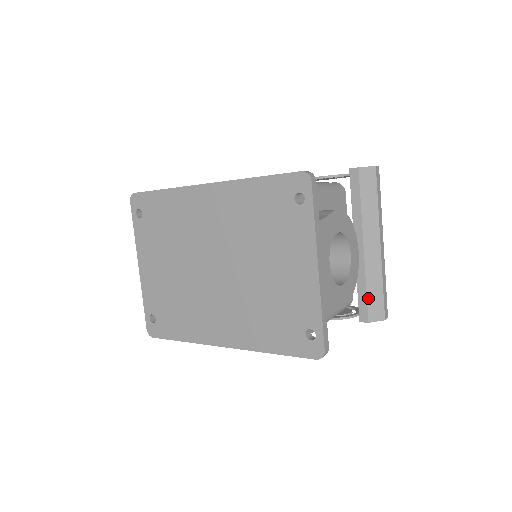
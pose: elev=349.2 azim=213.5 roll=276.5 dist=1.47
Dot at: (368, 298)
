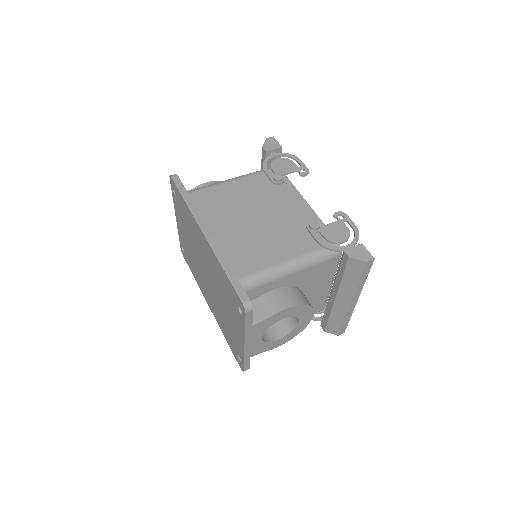
Dot at: (328, 322)
